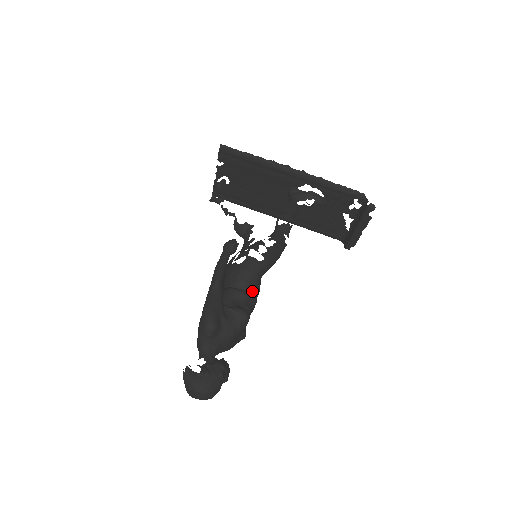
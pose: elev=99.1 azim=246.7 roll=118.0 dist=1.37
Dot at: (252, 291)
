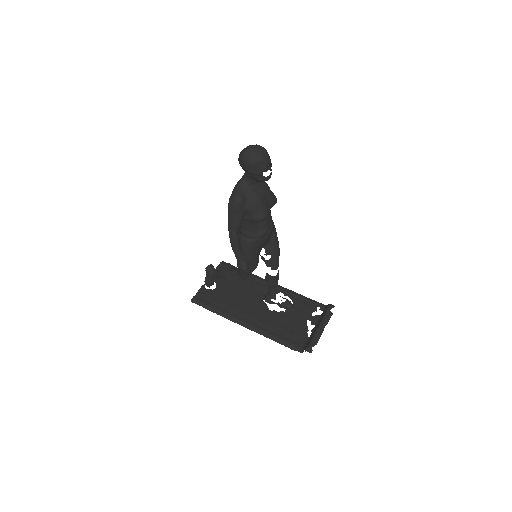
Dot at: occluded
